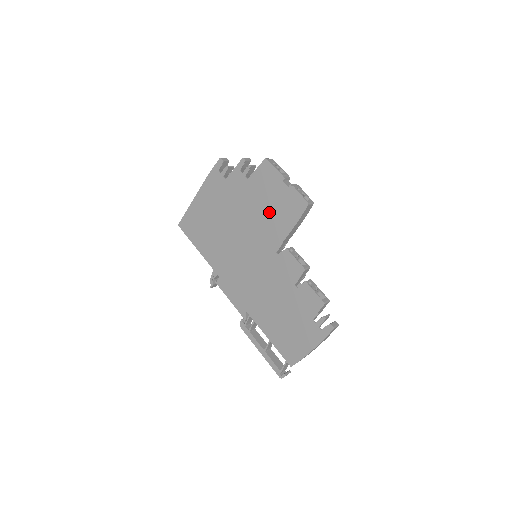
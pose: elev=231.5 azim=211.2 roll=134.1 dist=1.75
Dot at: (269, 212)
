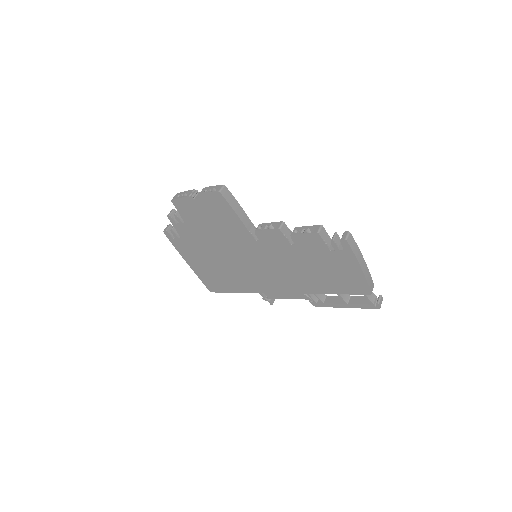
Dot at: (218, 225)
